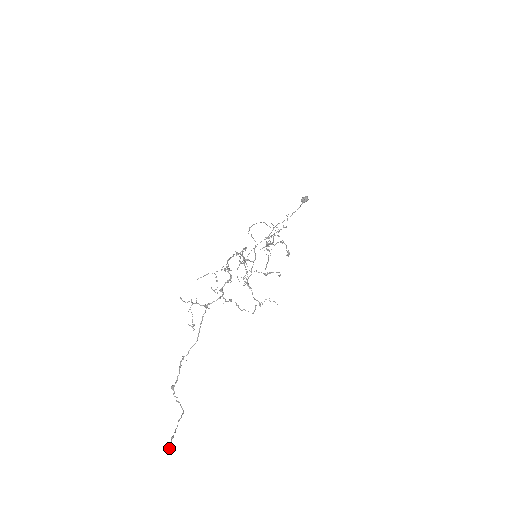
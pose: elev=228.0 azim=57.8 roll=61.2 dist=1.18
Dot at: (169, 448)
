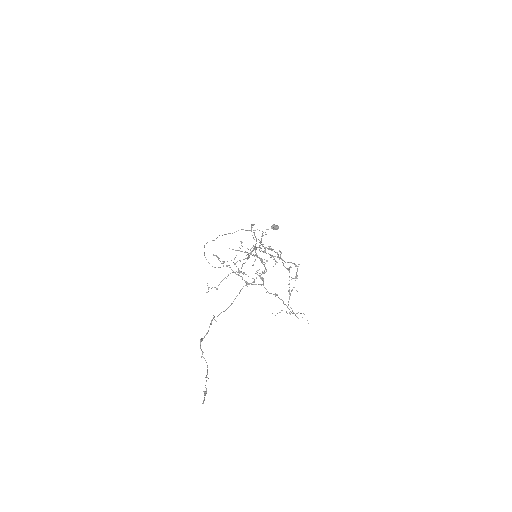
Dot at: occluded
